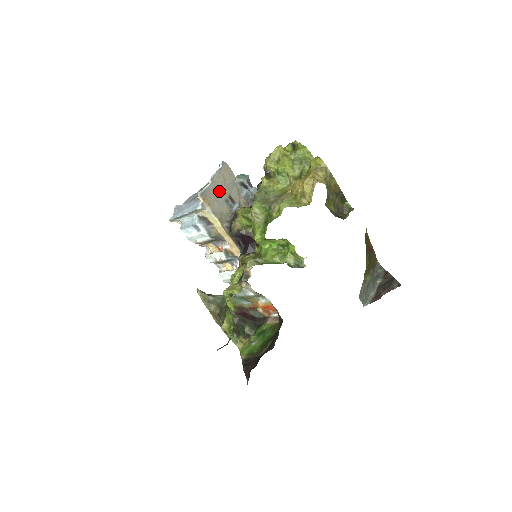
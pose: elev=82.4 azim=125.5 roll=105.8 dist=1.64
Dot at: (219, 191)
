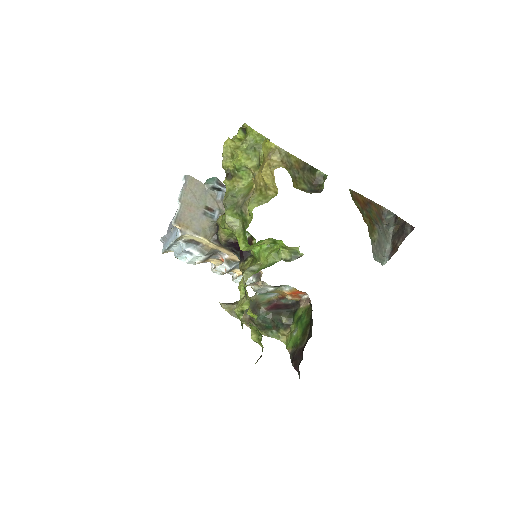
Dot at: (192, 208)
